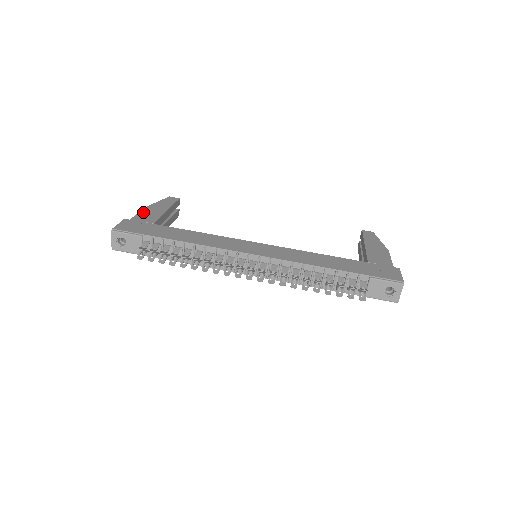
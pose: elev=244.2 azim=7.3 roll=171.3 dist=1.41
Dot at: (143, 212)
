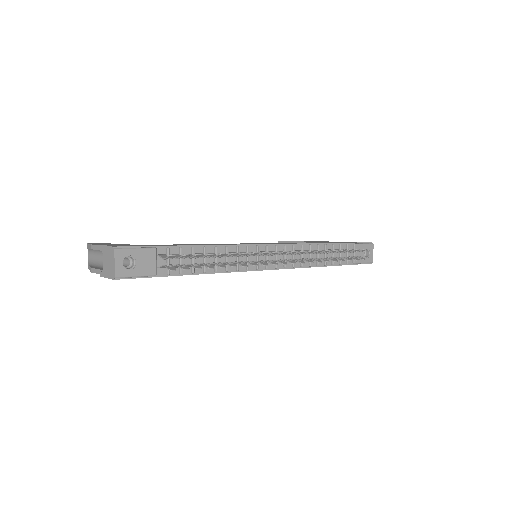
Dot at: occluded
